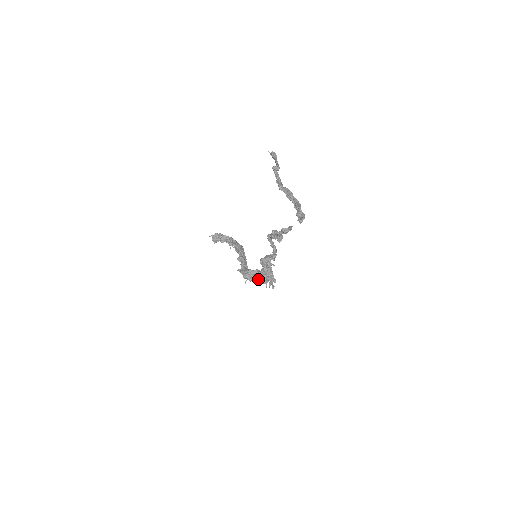
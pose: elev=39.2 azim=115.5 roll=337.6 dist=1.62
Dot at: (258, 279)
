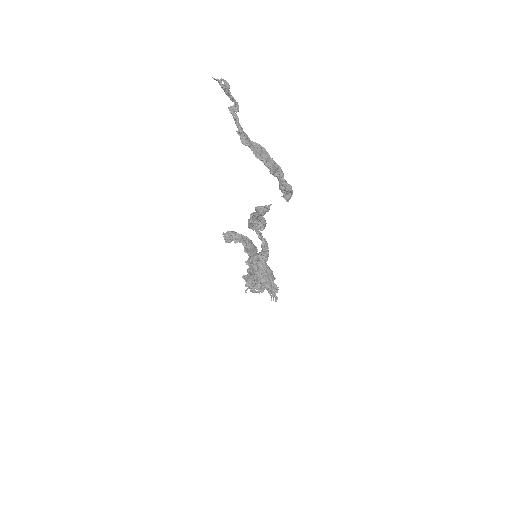
Dot at: occluded
